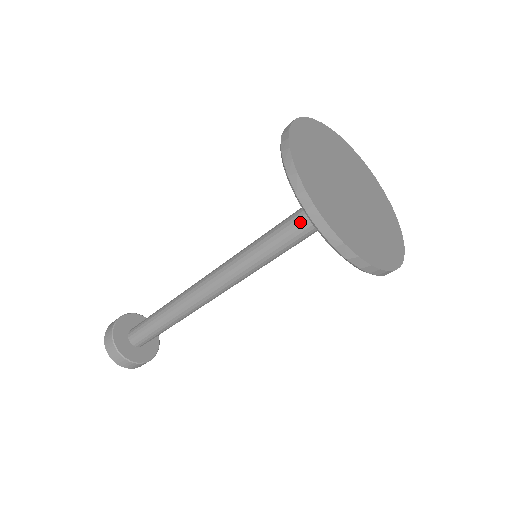
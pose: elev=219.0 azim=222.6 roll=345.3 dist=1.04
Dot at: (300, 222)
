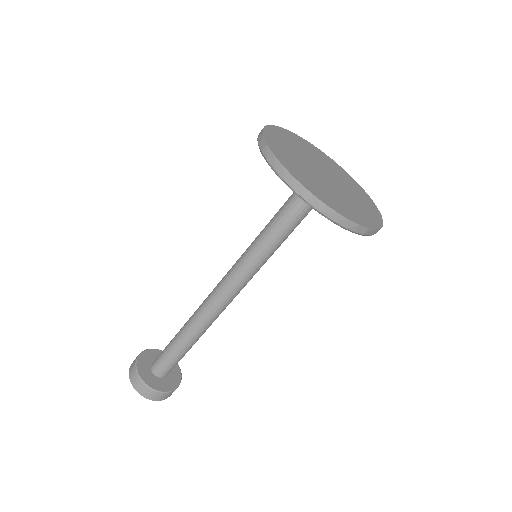
Dot at: (284, 204)
